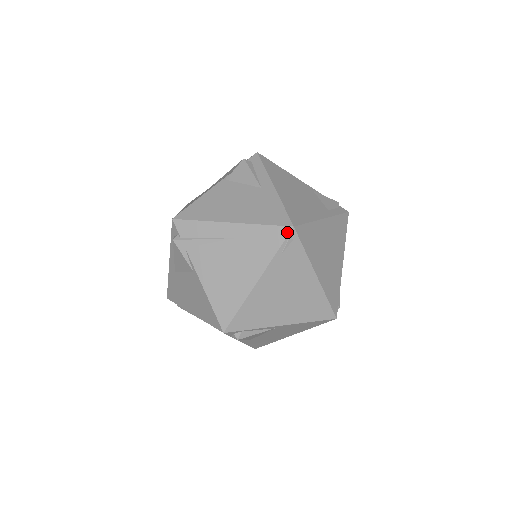
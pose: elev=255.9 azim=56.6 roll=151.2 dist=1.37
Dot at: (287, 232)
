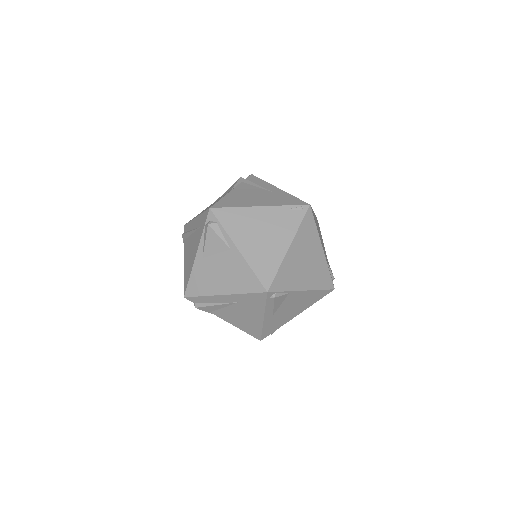
Dot at: (304, 204)
